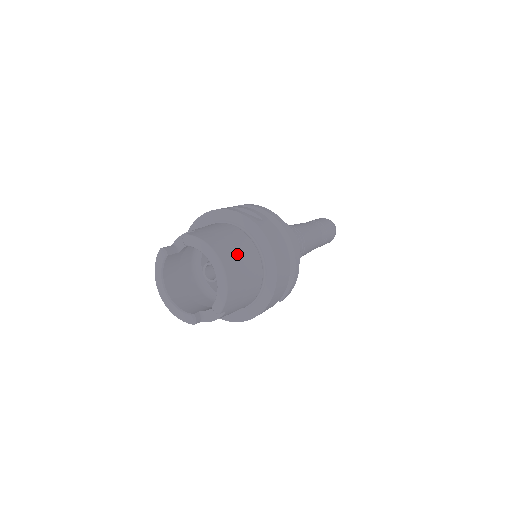
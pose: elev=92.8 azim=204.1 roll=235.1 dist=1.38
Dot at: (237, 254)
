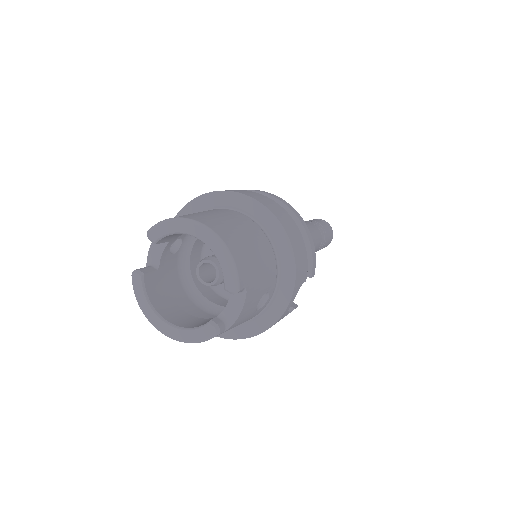
Dot at: (220, 218)
